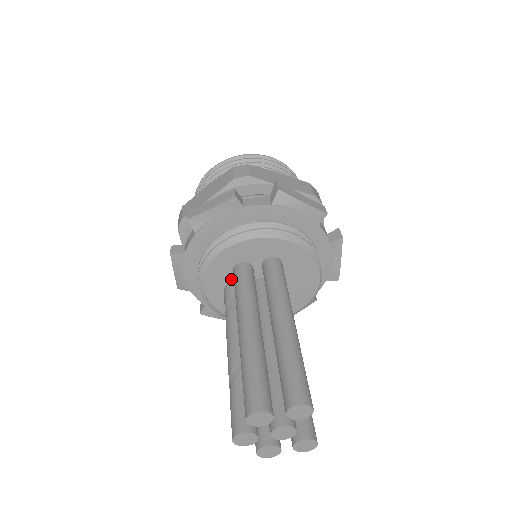
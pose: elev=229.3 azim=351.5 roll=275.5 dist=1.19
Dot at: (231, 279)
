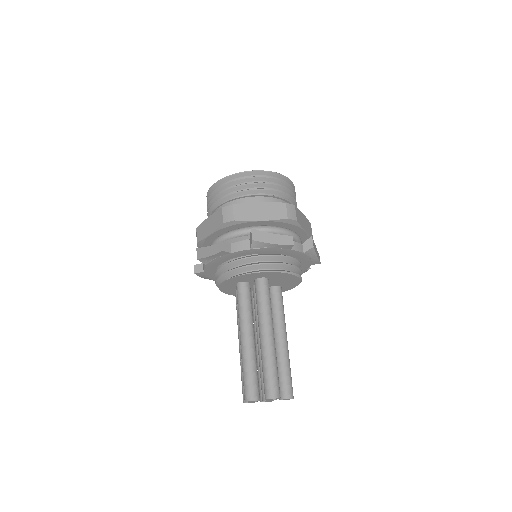
Dot at: occluded
